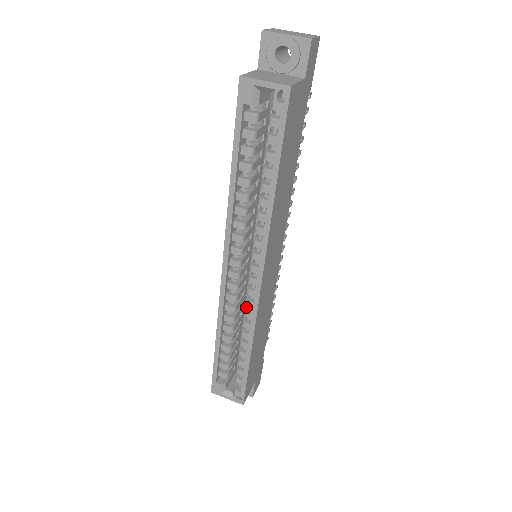
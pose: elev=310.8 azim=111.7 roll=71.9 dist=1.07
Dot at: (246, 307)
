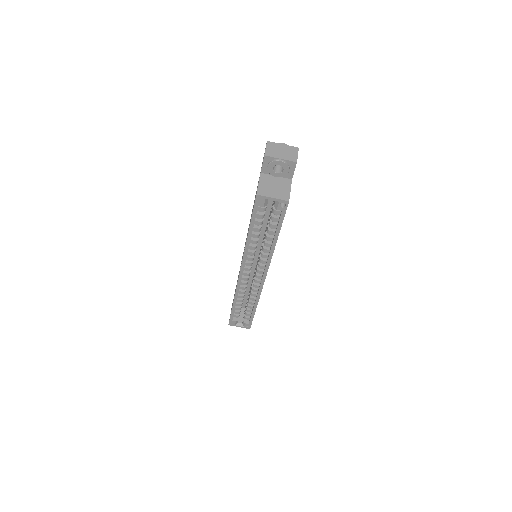
Dot at: occluded
